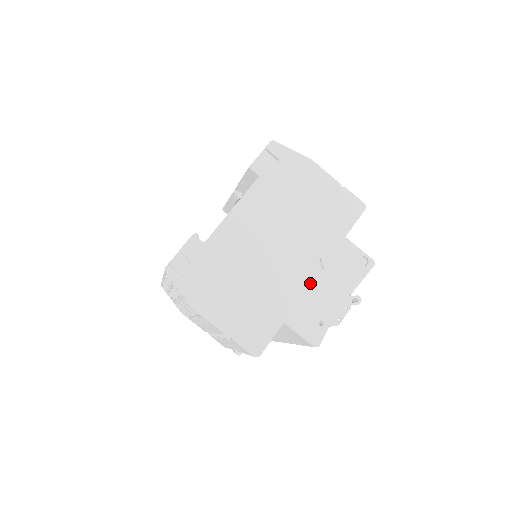
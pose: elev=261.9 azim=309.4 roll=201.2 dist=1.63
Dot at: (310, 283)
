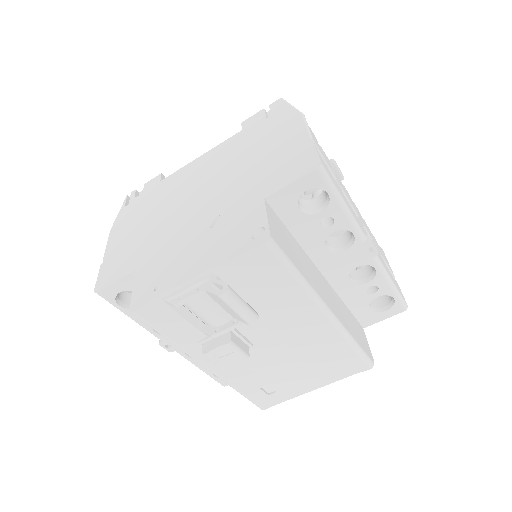
Dot at: (188, 239)
